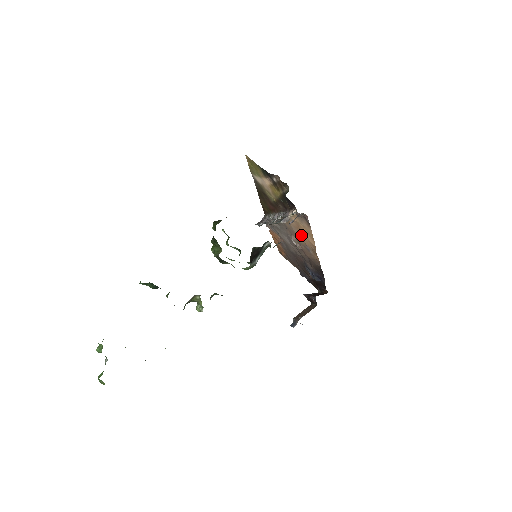
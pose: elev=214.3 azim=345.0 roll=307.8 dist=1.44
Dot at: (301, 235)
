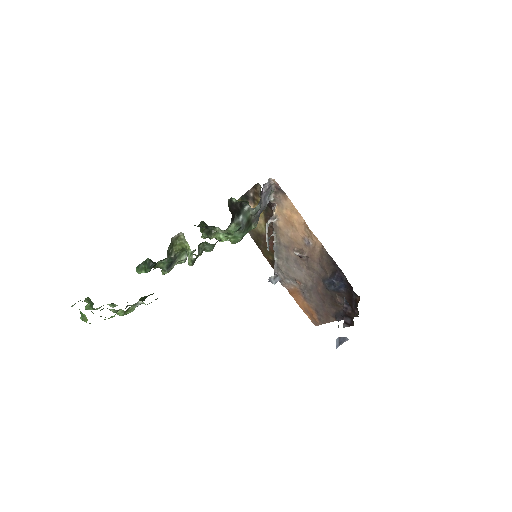
Dot at: (294, 230)
